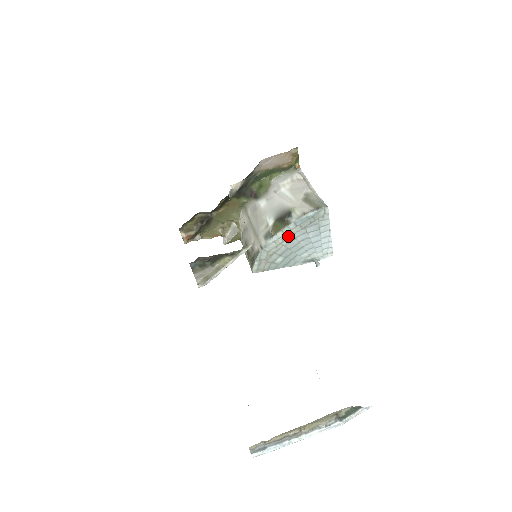
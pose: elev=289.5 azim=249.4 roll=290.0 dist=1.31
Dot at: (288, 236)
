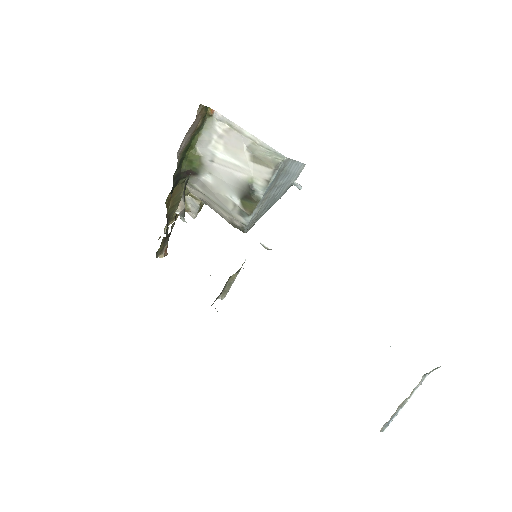
Dot at: (263, 203)
